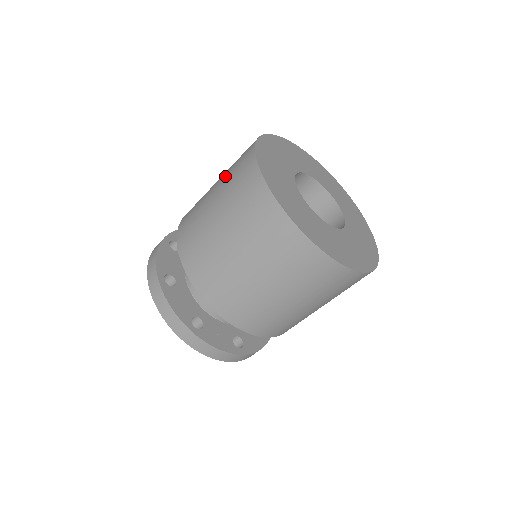
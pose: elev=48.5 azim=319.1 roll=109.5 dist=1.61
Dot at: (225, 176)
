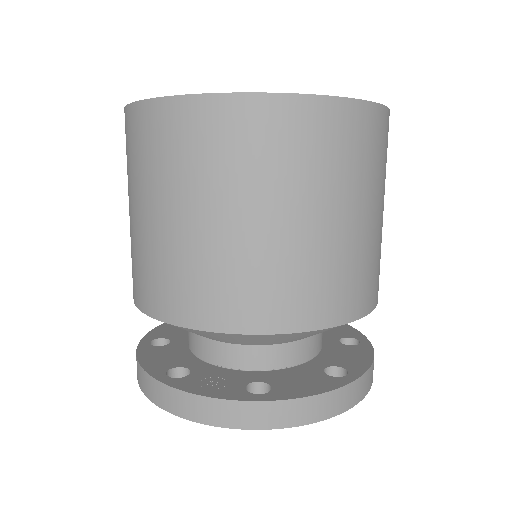
Dot at: occluded
